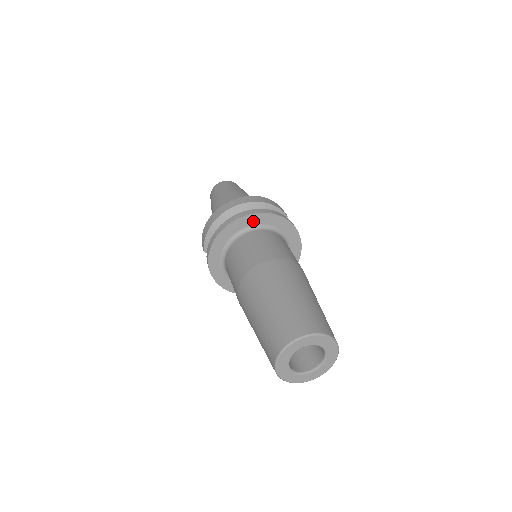
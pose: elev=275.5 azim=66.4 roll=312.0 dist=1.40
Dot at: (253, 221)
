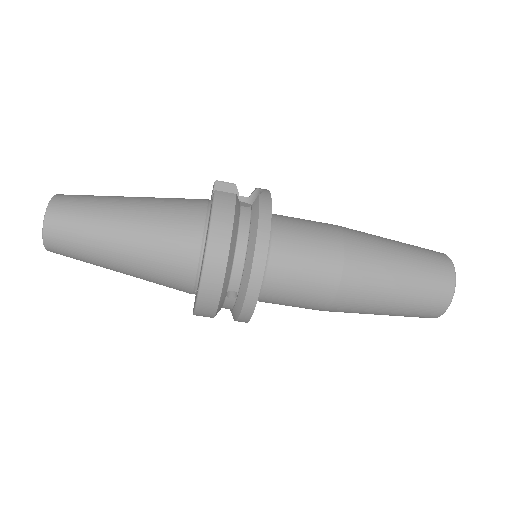
Dot at: occluded
